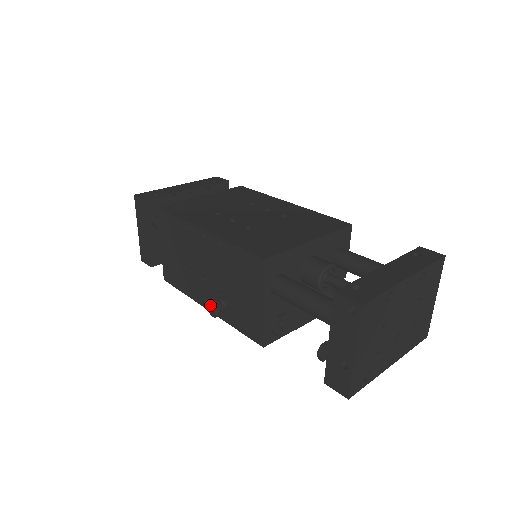
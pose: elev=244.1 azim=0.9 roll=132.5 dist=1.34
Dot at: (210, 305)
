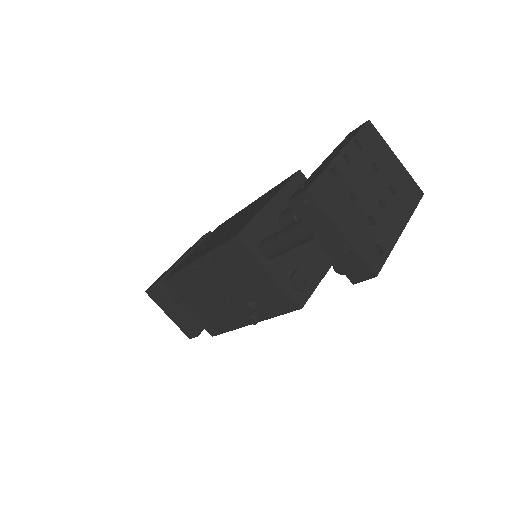
Dot at: occluded
